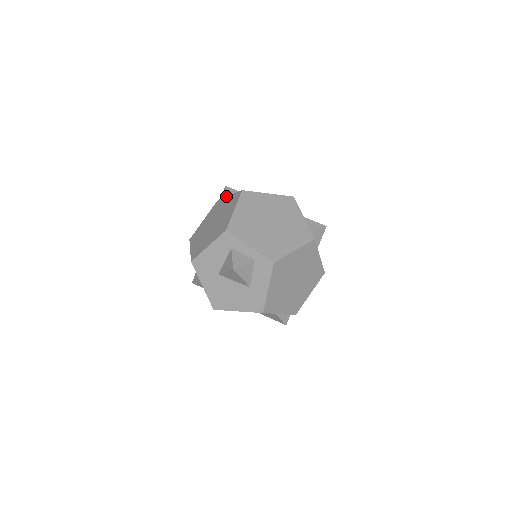
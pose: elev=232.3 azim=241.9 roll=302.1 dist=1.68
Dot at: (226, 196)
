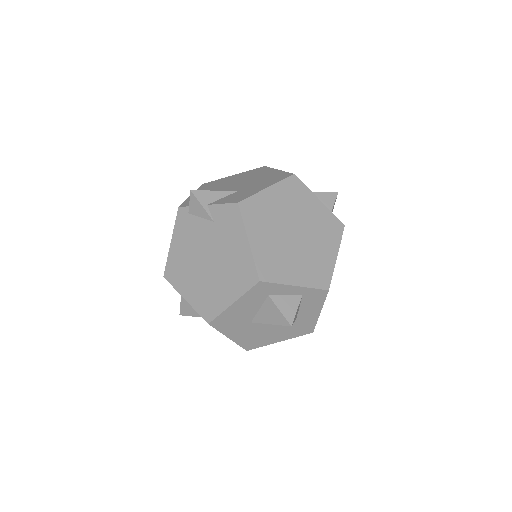
Dot at: (204, 209)
